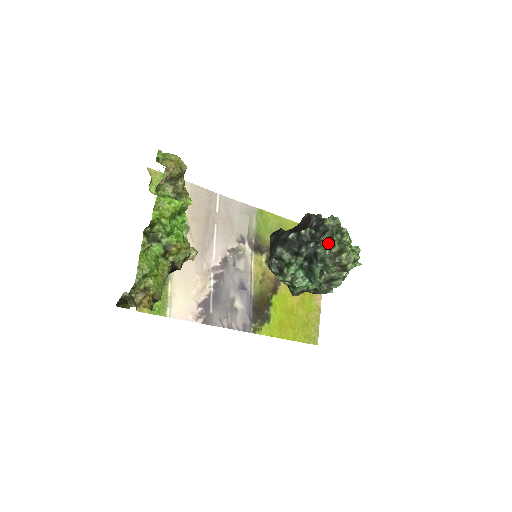
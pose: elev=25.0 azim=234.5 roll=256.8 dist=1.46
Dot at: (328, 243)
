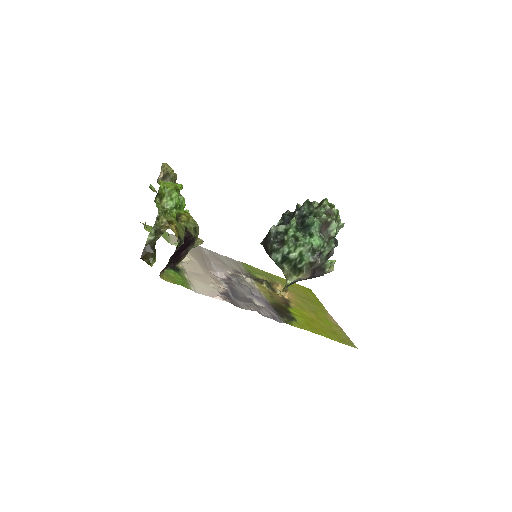
Dot at: (308, 206)
